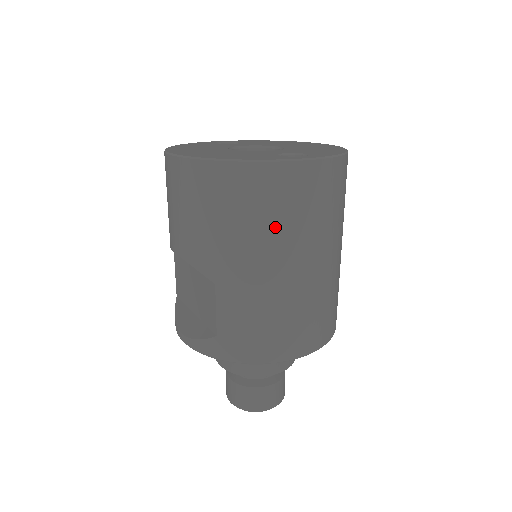
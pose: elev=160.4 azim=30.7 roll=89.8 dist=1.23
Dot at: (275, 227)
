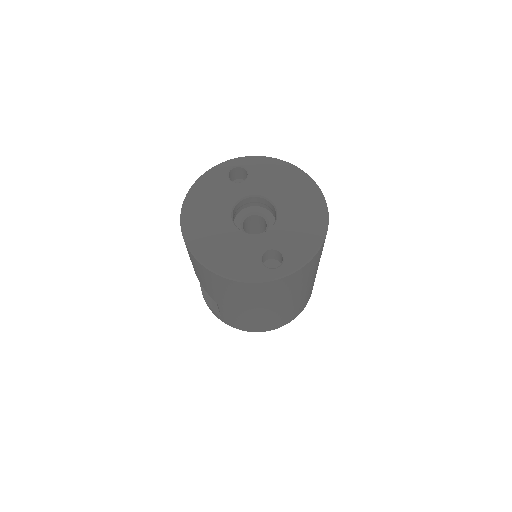
Dot at: (254, 300)
